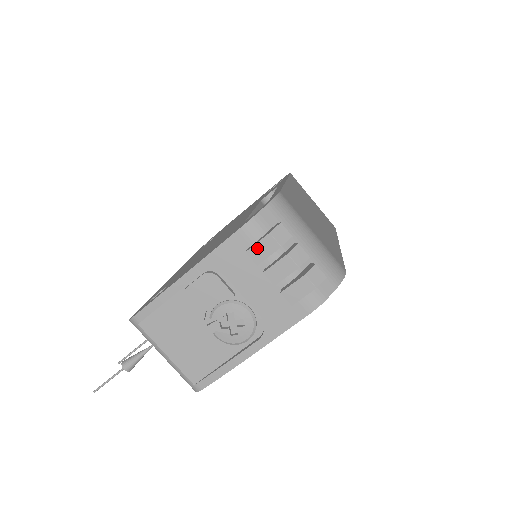
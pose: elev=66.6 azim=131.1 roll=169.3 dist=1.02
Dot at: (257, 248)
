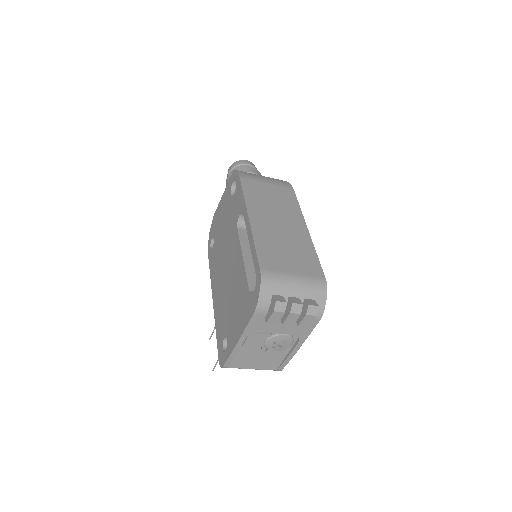
Dot at: (271, 319)
